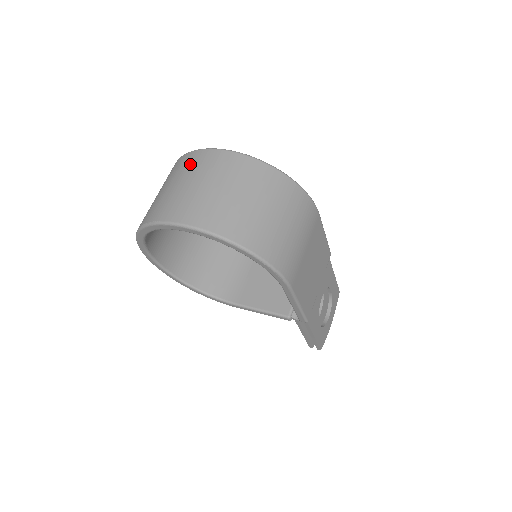
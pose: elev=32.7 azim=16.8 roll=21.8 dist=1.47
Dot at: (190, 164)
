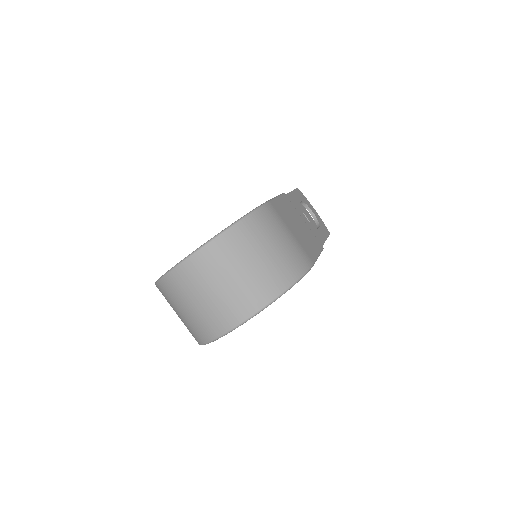
Dot at: (181, 286)
